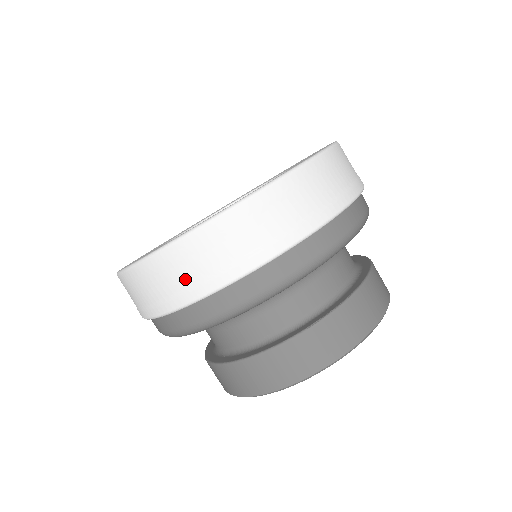
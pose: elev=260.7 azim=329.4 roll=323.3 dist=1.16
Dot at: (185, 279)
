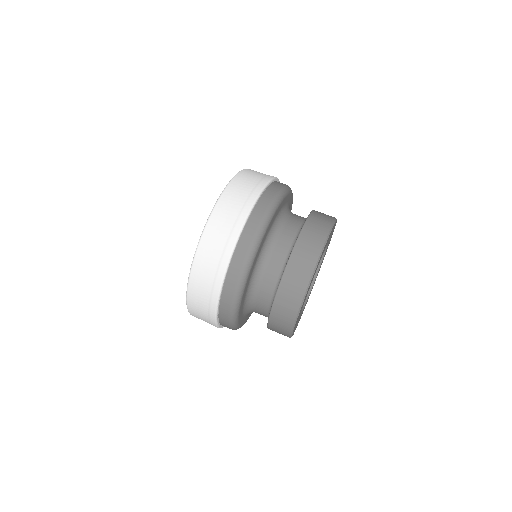
Dot at: (208, 285)
